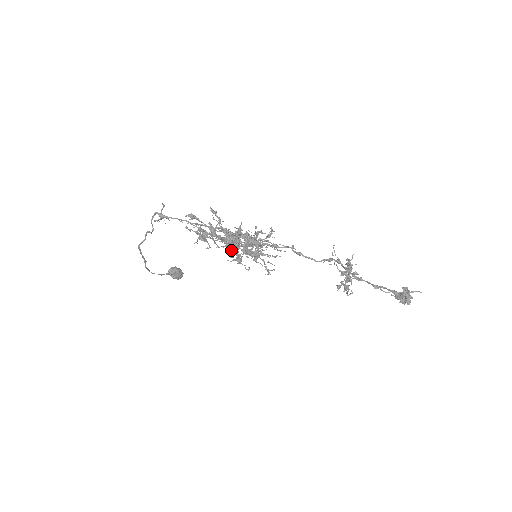
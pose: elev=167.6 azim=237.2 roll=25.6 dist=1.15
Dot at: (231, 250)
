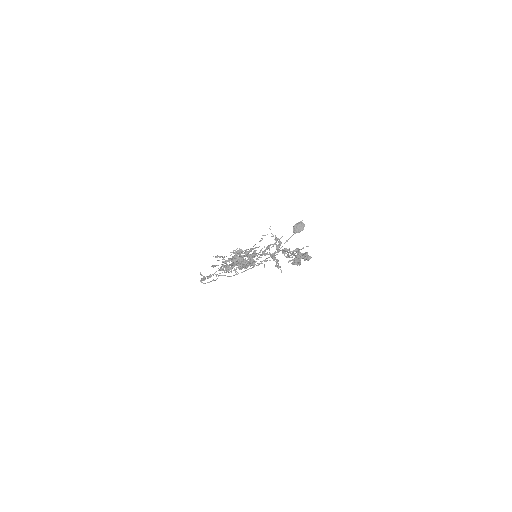
Dot at: occluded
